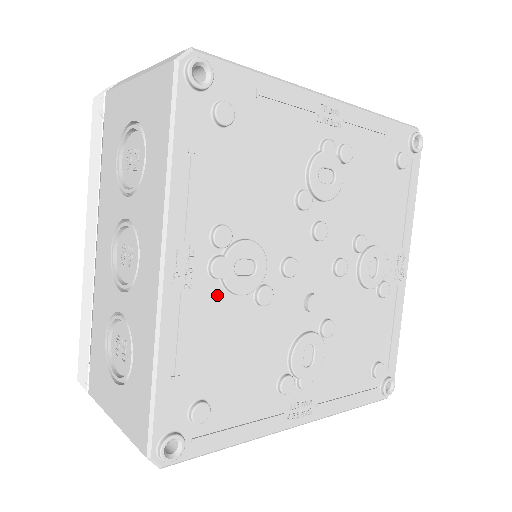
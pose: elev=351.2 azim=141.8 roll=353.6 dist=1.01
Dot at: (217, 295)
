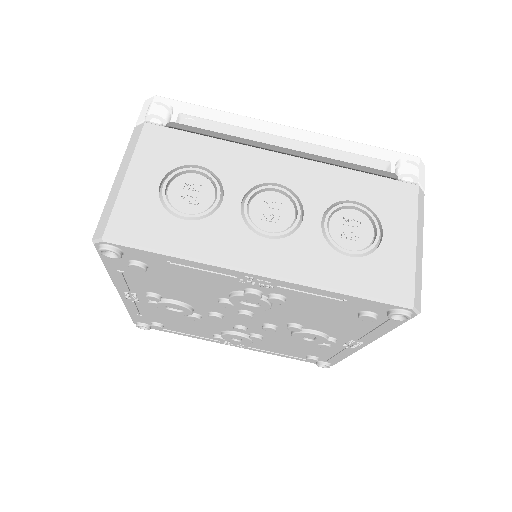
Dot at: occluded
